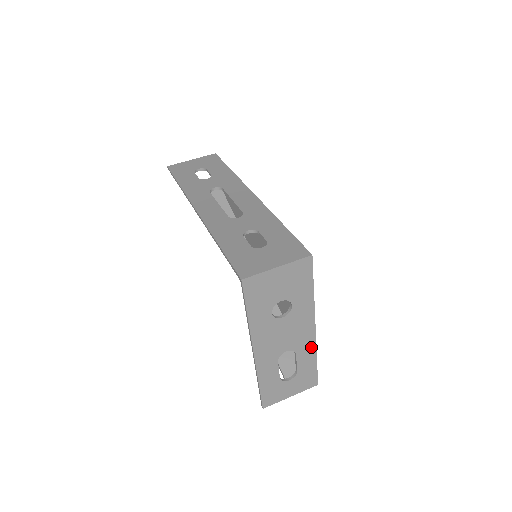
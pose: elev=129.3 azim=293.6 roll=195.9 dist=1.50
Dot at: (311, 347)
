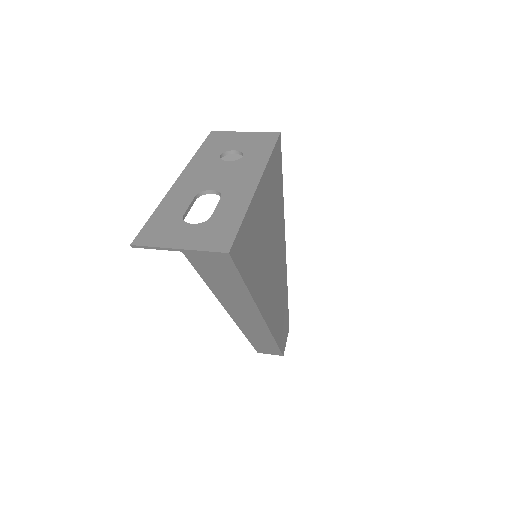
Dot at: (244, 198)
